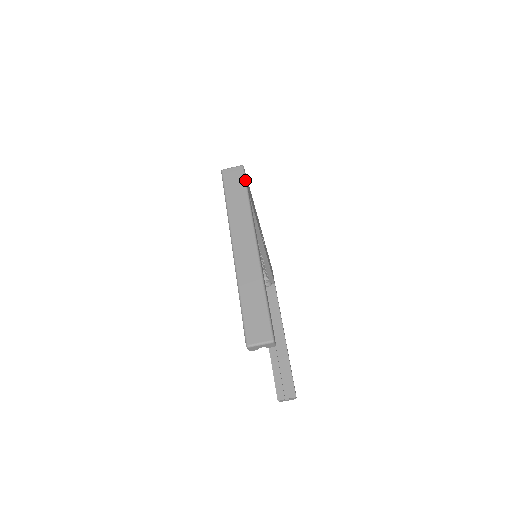
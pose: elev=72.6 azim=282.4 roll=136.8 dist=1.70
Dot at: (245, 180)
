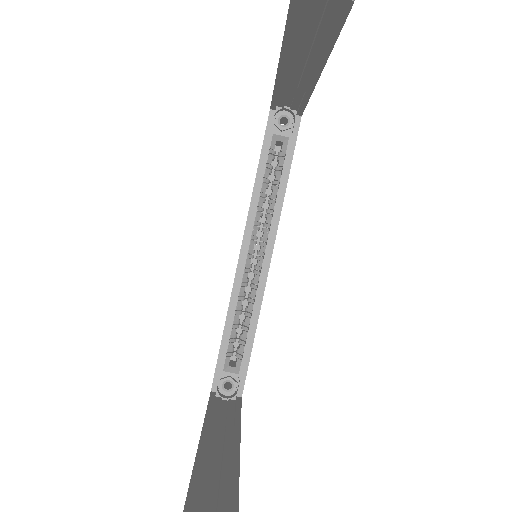
Dot at: occluded
